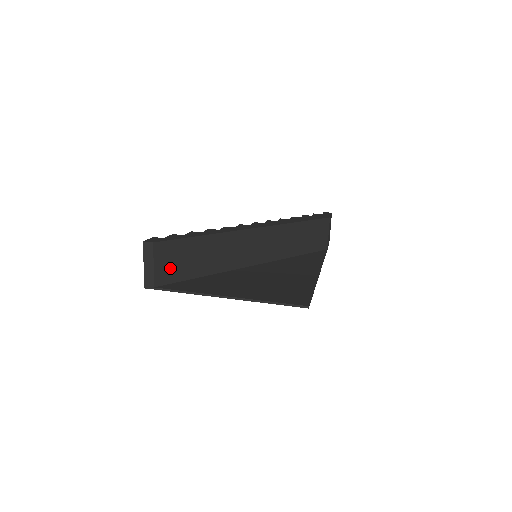
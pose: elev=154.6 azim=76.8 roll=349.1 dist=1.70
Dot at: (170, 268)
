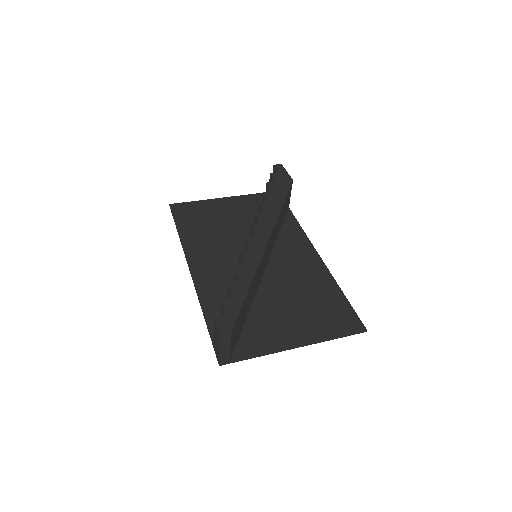
Dot at: (236, 337)
